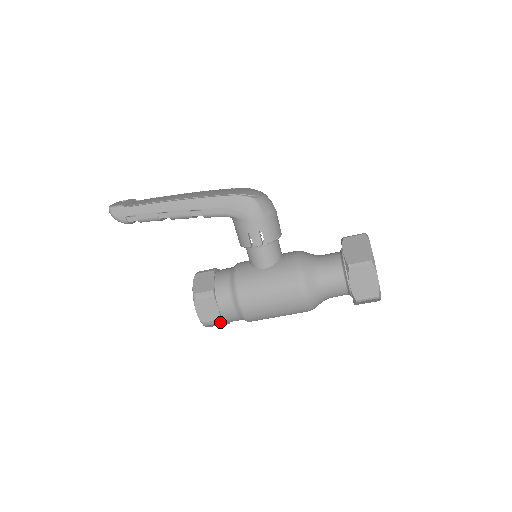
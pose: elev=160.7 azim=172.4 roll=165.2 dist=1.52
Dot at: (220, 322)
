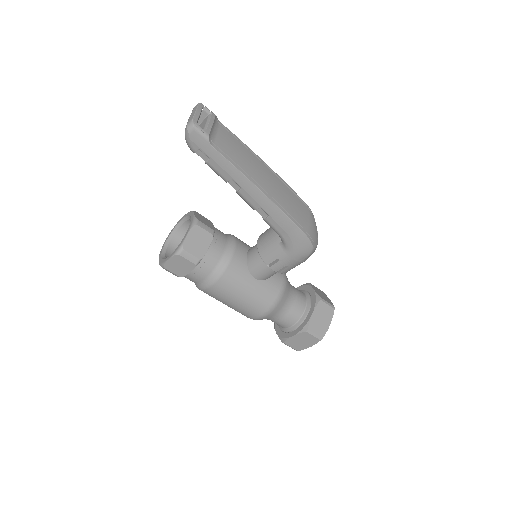
Dot at: (178, 276)
